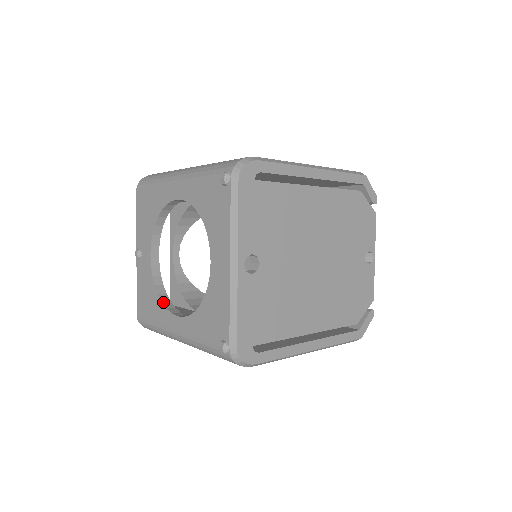
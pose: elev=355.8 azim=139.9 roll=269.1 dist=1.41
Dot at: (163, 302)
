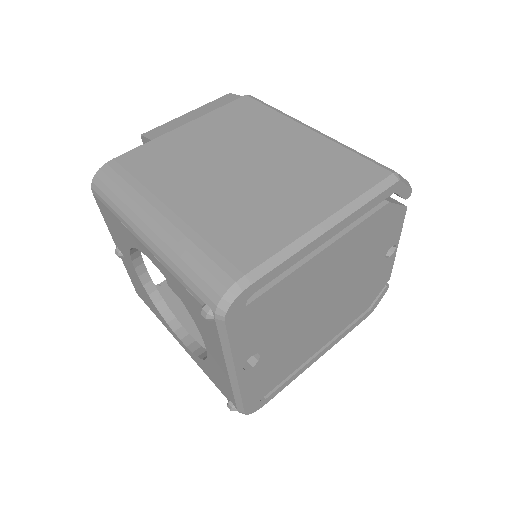
Dot at: (162, 314)
